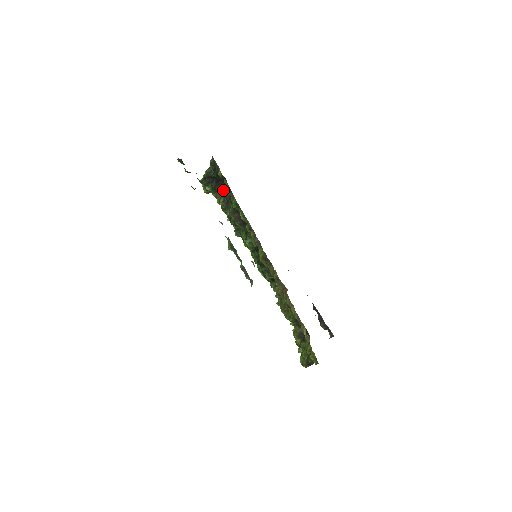
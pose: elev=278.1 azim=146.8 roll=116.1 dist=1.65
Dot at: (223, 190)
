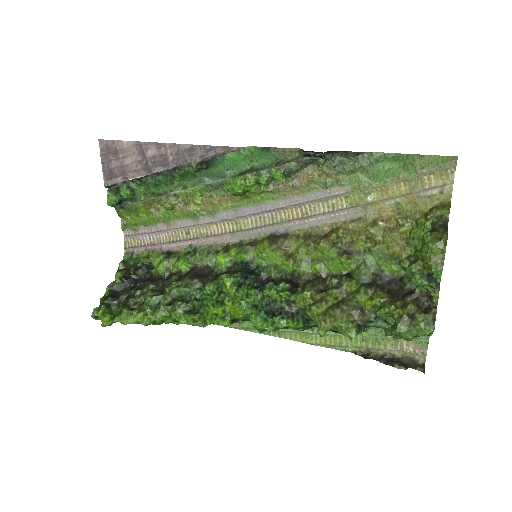
Dot at: (149, 280)
